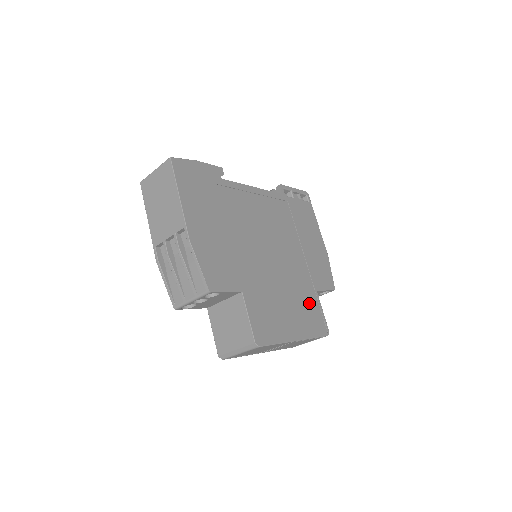
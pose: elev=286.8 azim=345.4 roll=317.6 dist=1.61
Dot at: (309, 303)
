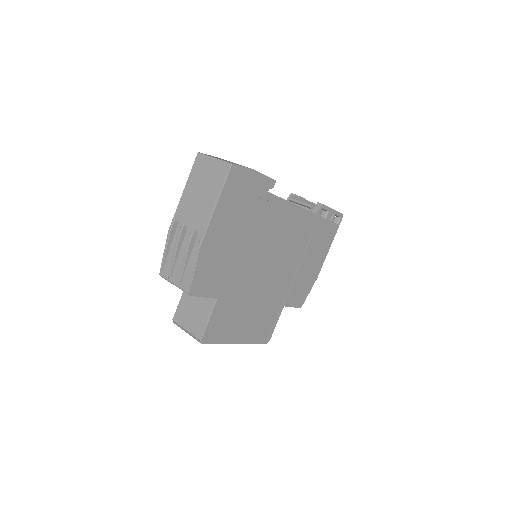
Dot at: (270, 315)
